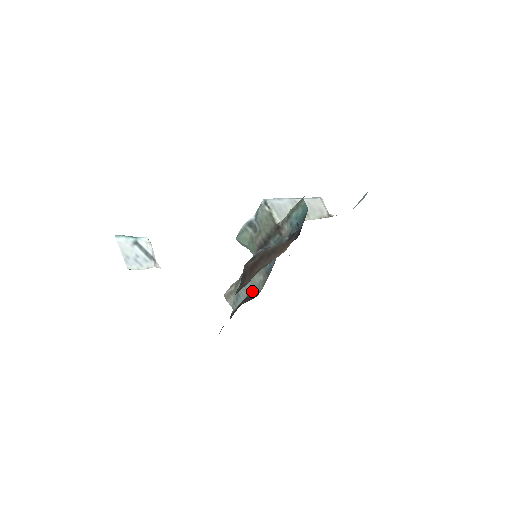
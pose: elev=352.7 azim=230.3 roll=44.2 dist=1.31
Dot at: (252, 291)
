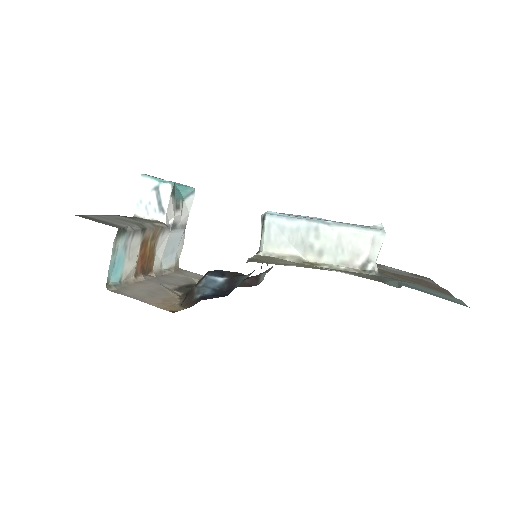
Dot at: (265, 274)
